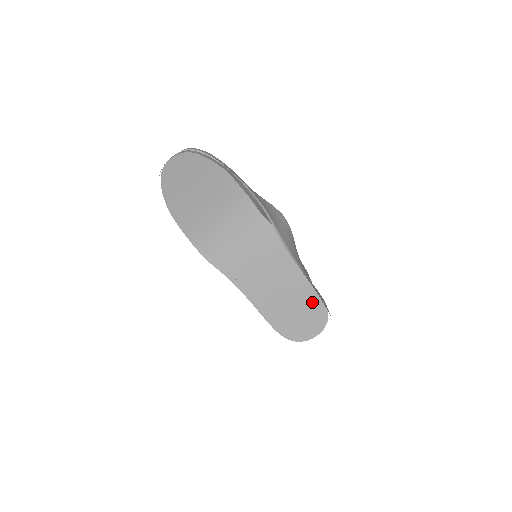
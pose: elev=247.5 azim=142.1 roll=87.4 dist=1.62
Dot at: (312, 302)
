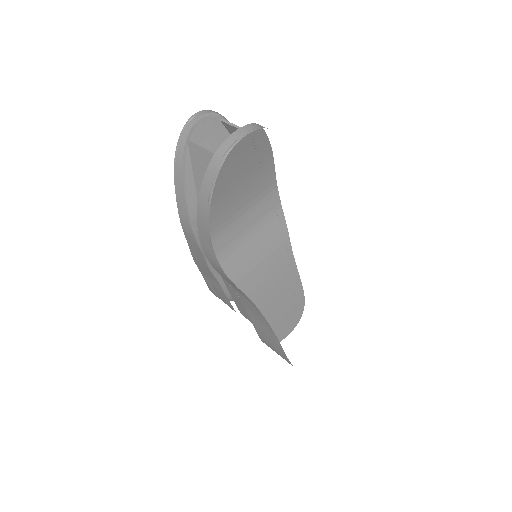
Dot at: (296, 301)
